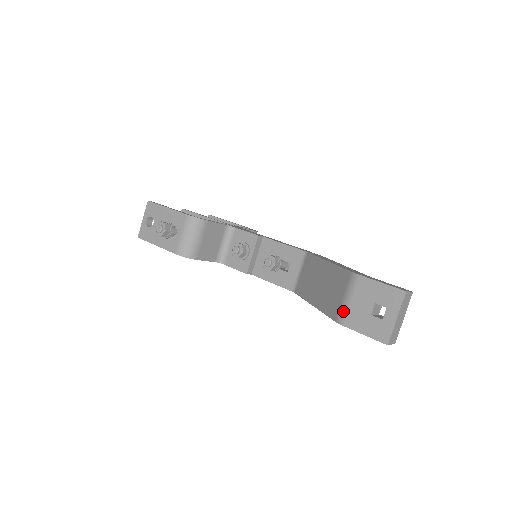
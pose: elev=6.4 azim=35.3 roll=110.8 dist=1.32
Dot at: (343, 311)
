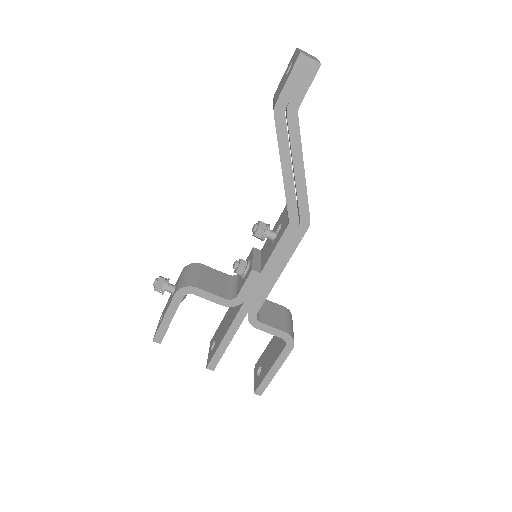
Dot at: (274, 105)
